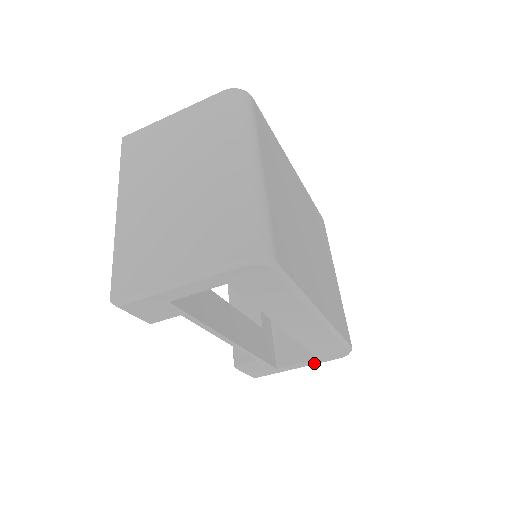
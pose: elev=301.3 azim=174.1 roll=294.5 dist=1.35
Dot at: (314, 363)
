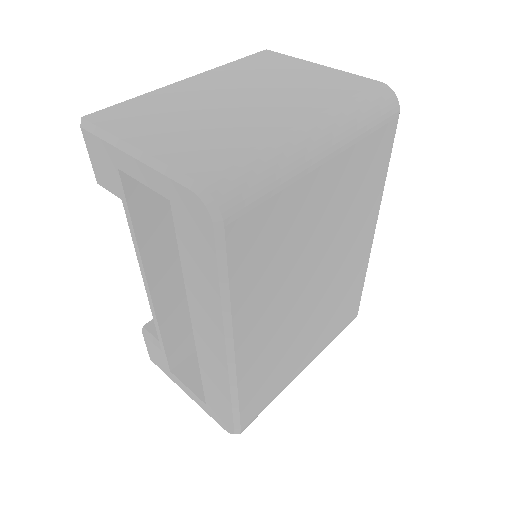
Dot at: (201, 405)
